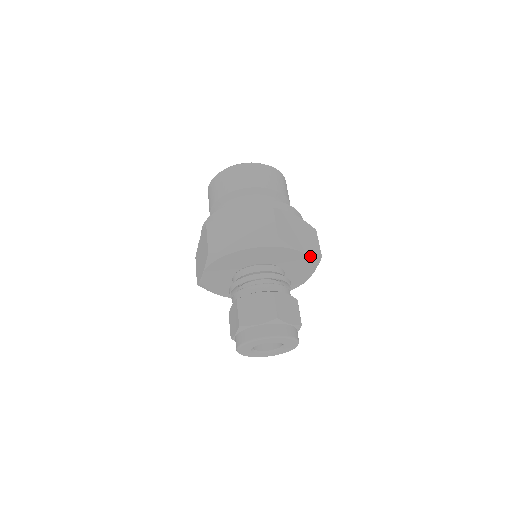
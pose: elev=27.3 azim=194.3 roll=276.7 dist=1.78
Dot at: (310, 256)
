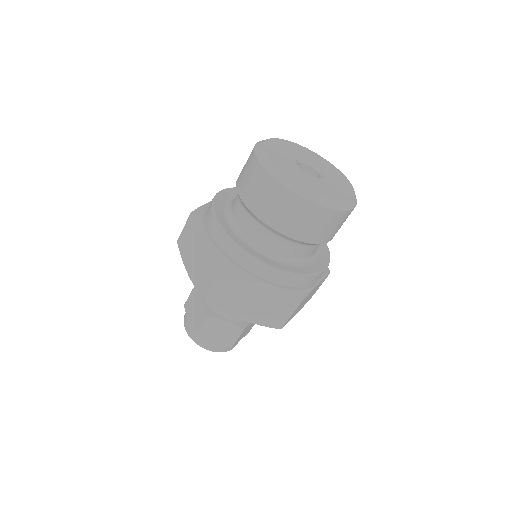
Dot at: (257, 324)
